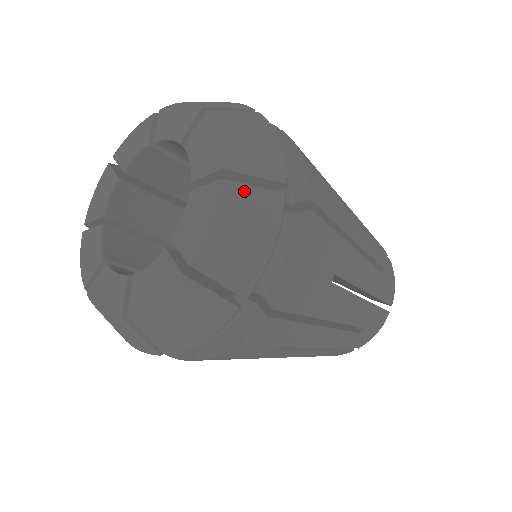
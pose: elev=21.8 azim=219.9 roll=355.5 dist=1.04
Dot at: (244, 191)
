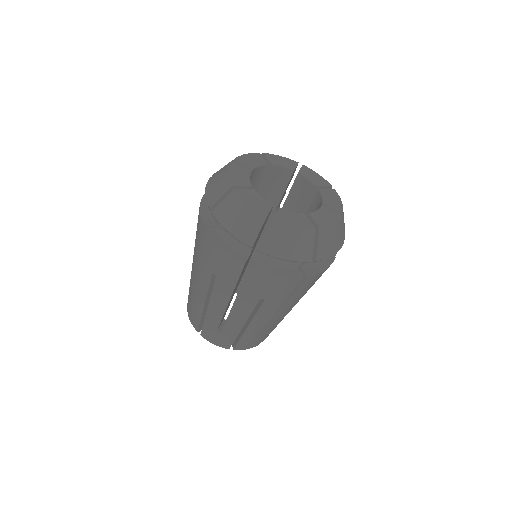
Dot at: (311, 240)
